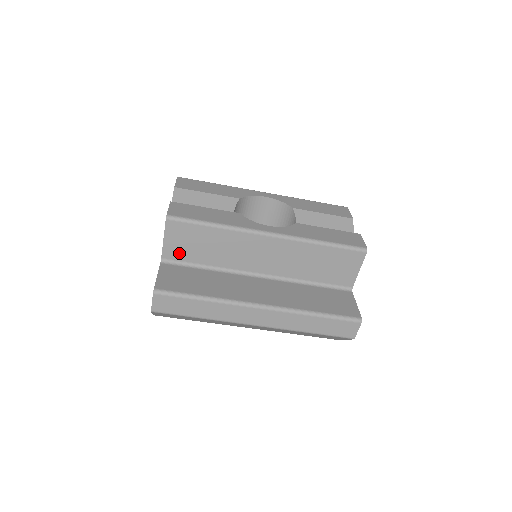
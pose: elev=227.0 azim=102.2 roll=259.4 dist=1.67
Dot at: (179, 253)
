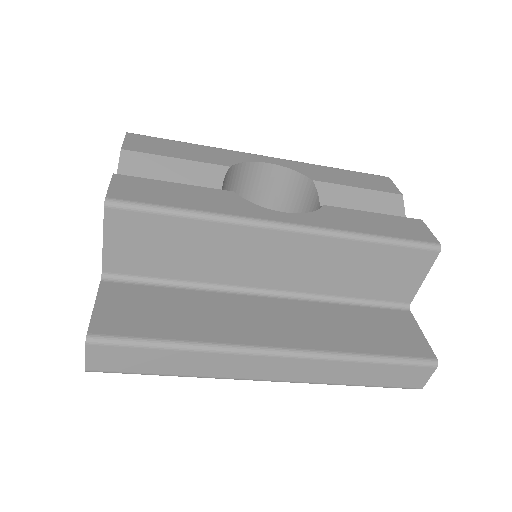
Dot at: (132, 263)
